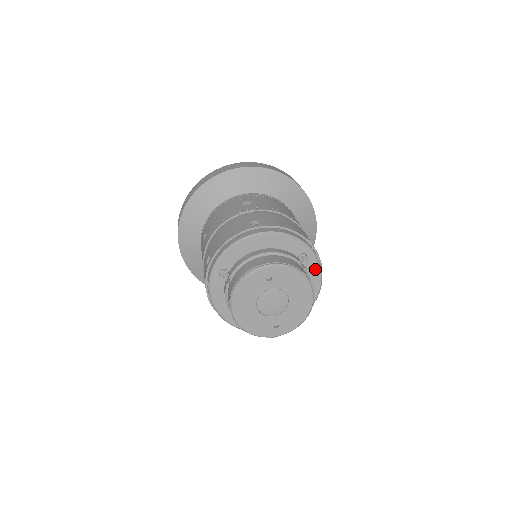
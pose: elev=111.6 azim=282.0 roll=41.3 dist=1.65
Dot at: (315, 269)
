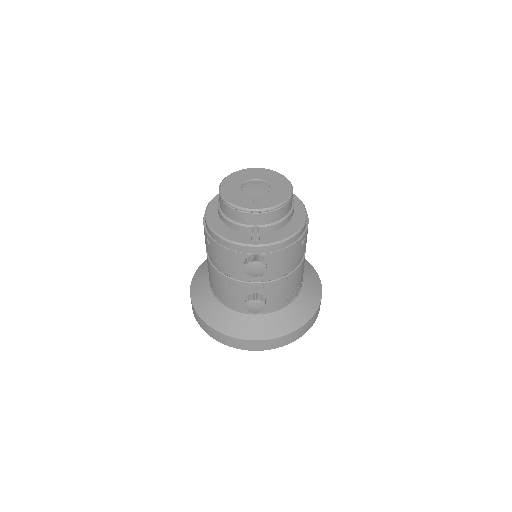
Dot at: (300, 208)
